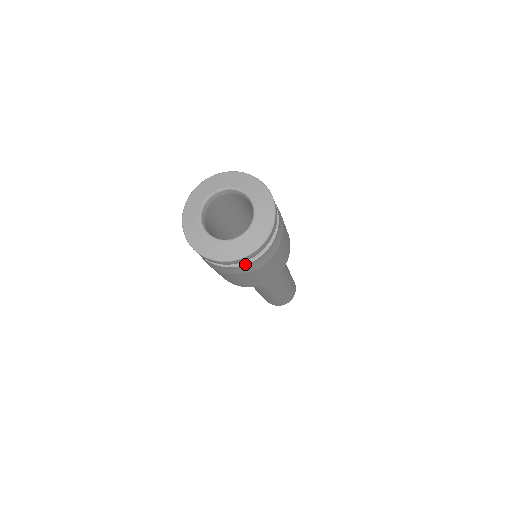
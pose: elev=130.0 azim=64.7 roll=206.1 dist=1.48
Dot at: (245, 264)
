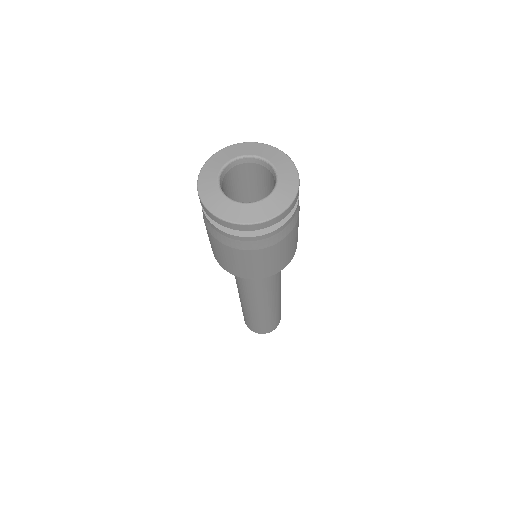
Dot at: (278, 227)
